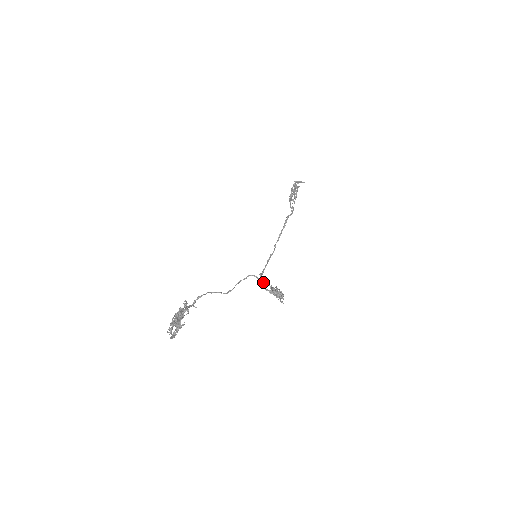
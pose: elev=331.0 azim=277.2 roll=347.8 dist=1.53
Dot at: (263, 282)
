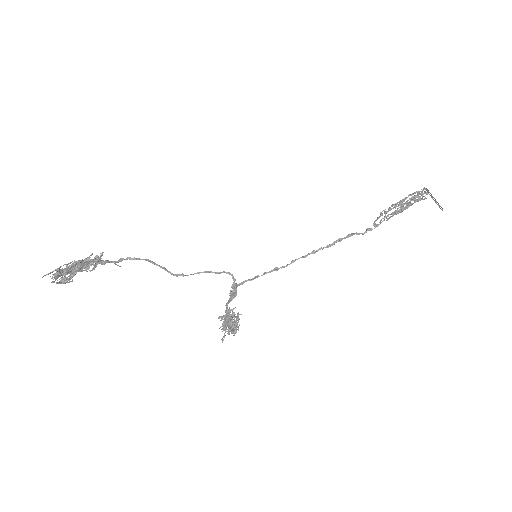
Dot at: (232, 295)
